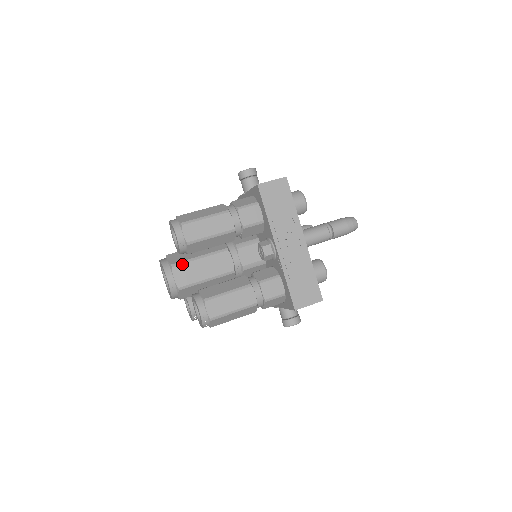
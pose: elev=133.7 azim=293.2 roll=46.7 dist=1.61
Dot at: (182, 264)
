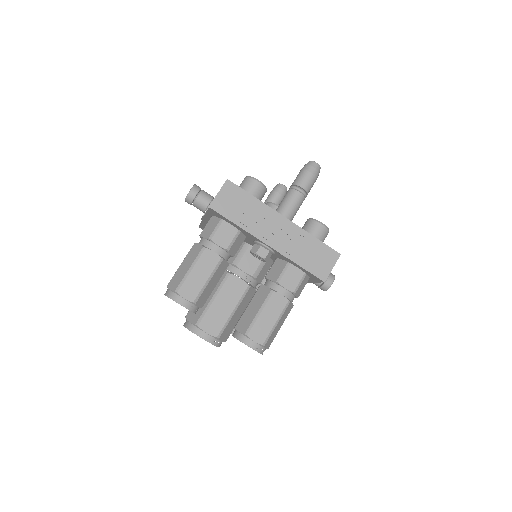
Dot at: (204, 317)
